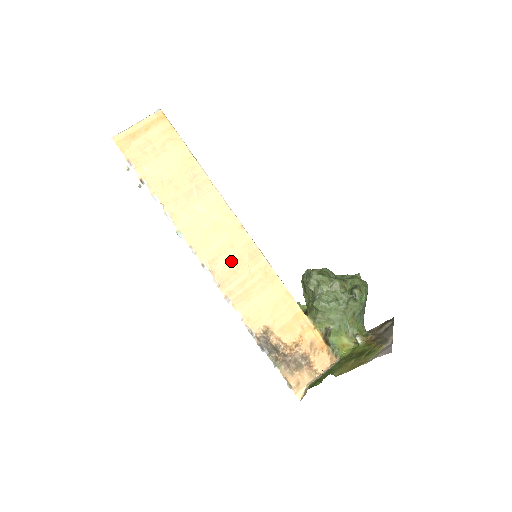
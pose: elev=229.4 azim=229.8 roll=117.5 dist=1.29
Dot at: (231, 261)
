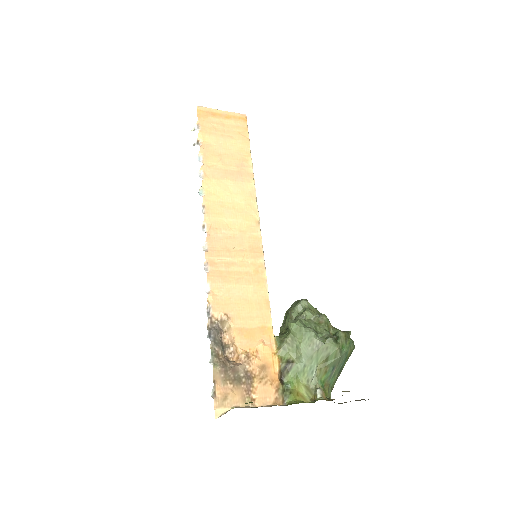
Dot at: (231, 240)
